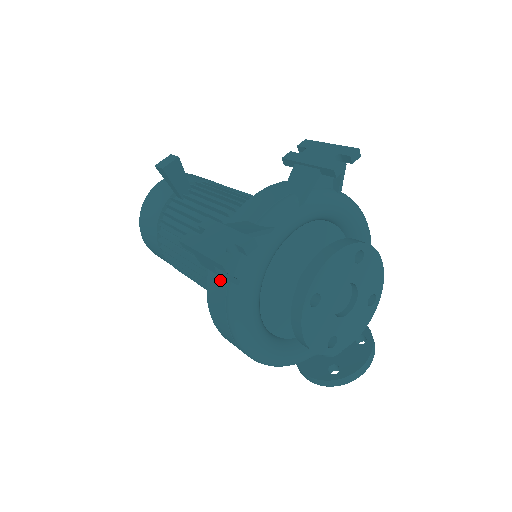
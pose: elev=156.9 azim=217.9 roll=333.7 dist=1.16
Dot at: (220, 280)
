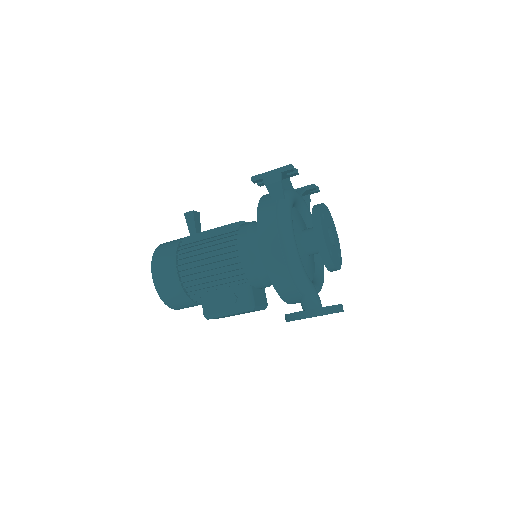
Dot at: (270, 204)
